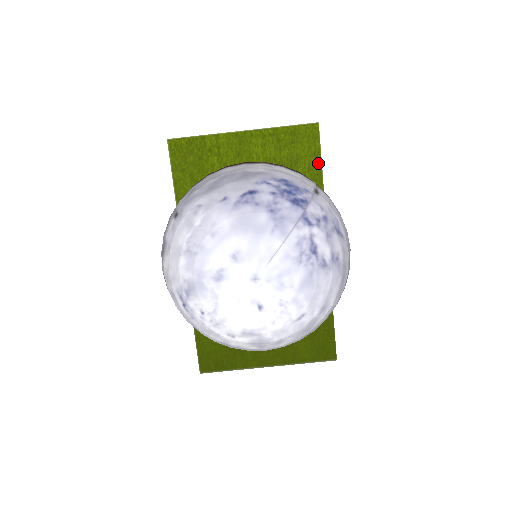
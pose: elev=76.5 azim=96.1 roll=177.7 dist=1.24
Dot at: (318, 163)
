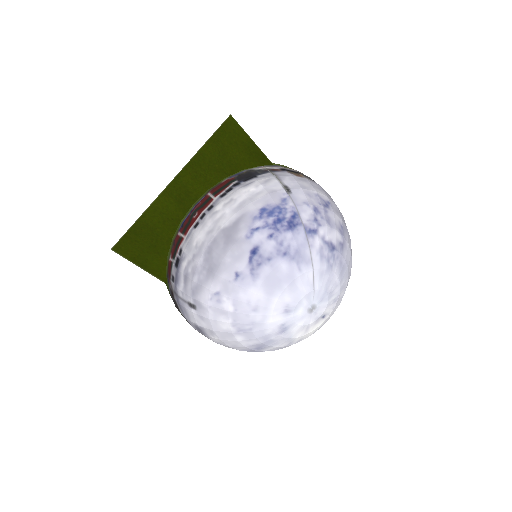
Dot at: (253, 148)
